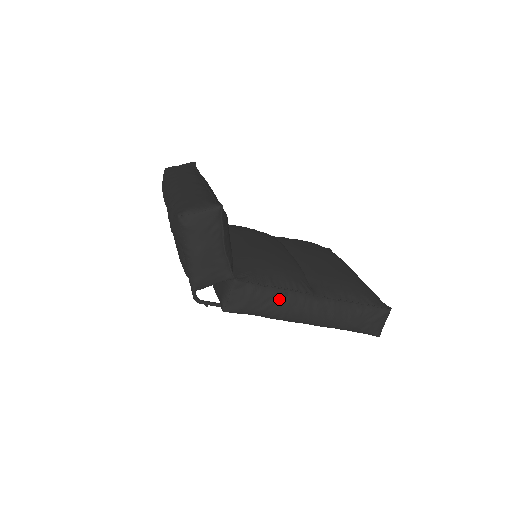
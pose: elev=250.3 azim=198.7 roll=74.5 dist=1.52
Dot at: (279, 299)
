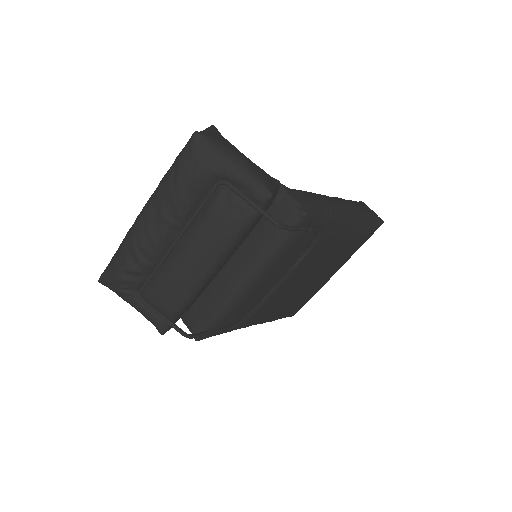
Dot at: (318, 195)
